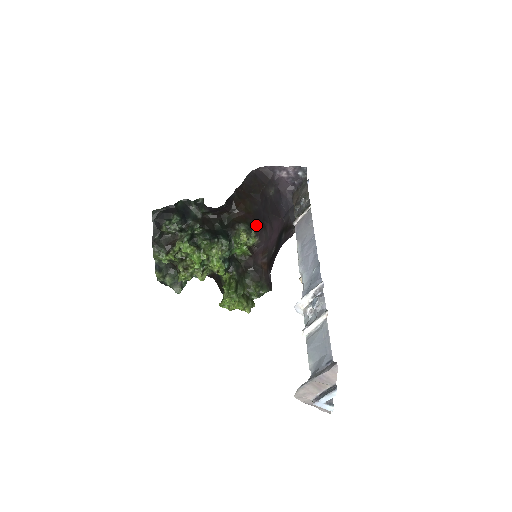
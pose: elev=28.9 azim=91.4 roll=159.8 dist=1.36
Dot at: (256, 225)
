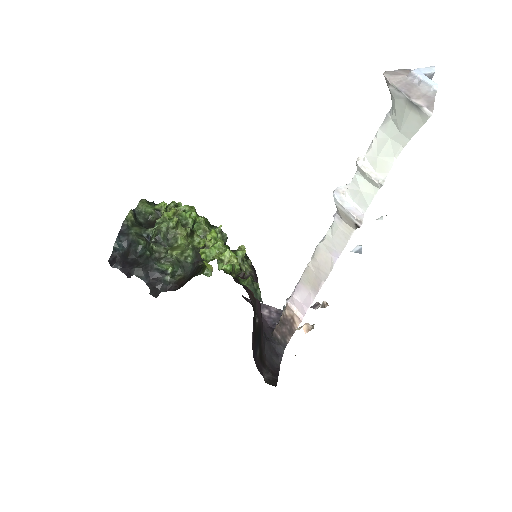
Dot at: occluded
